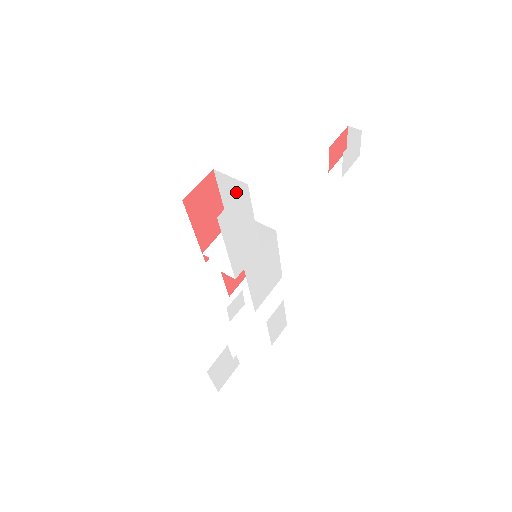
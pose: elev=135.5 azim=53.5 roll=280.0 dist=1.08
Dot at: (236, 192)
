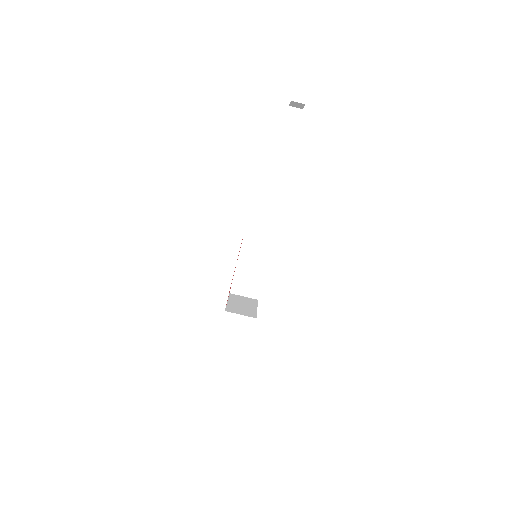
Dot at: occluded
